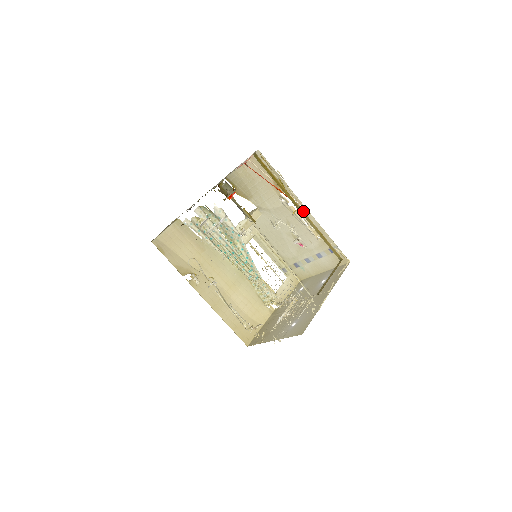
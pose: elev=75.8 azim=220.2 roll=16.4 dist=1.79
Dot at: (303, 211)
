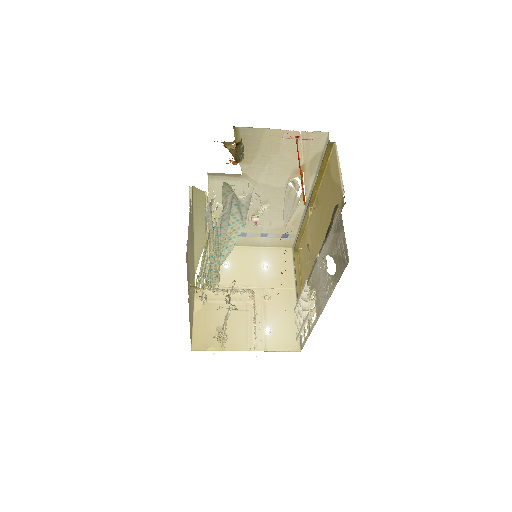
Dot at: (312, 208)
